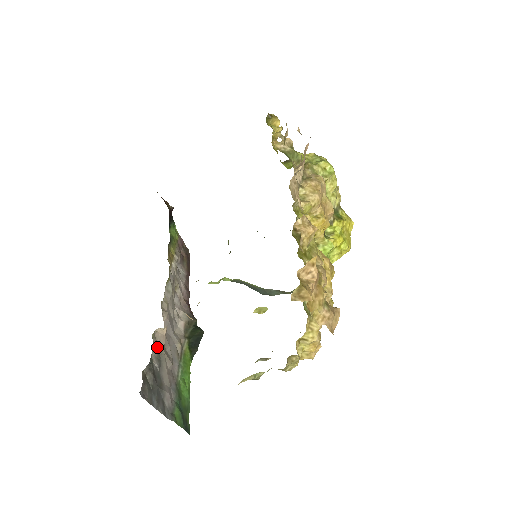
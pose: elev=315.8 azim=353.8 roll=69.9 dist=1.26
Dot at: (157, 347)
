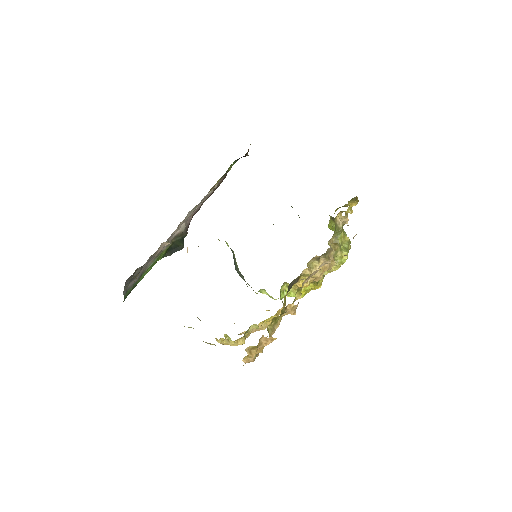
Dot at: (155, 252)
